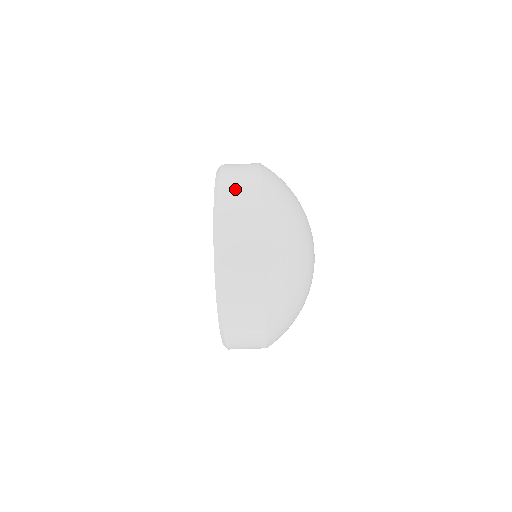
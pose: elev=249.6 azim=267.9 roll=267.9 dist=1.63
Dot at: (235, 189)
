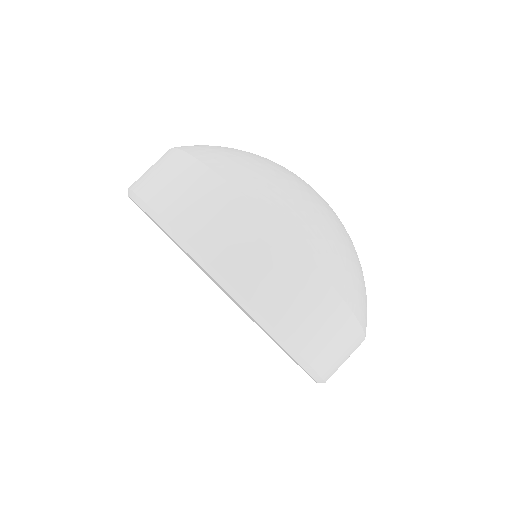
Dot at: occluded
